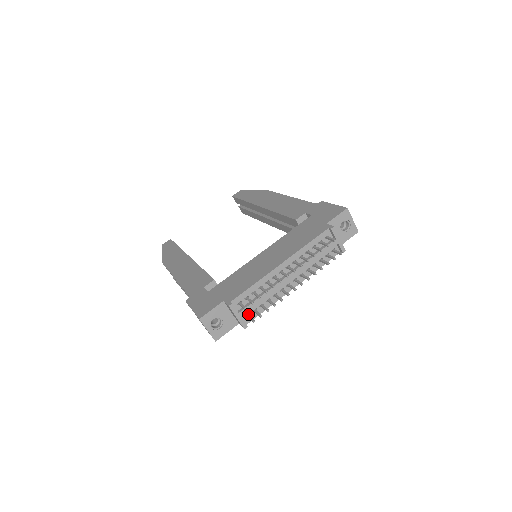
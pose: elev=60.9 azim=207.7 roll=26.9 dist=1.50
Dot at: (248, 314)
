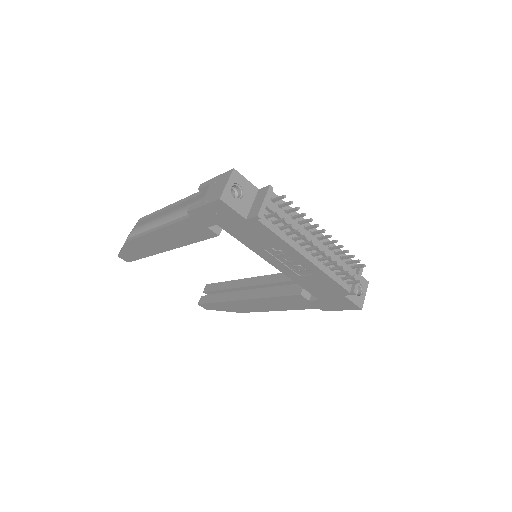
Dot at: (266, 218)
